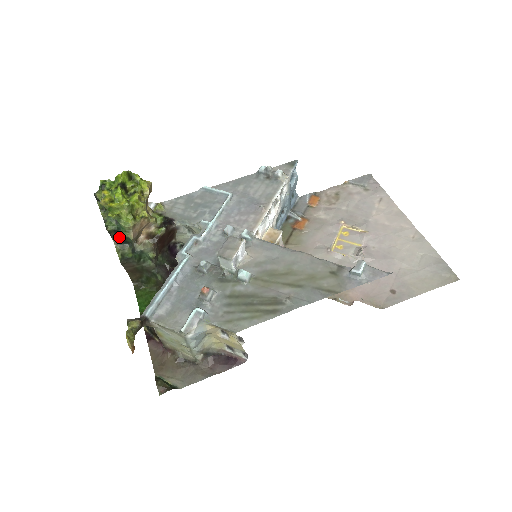
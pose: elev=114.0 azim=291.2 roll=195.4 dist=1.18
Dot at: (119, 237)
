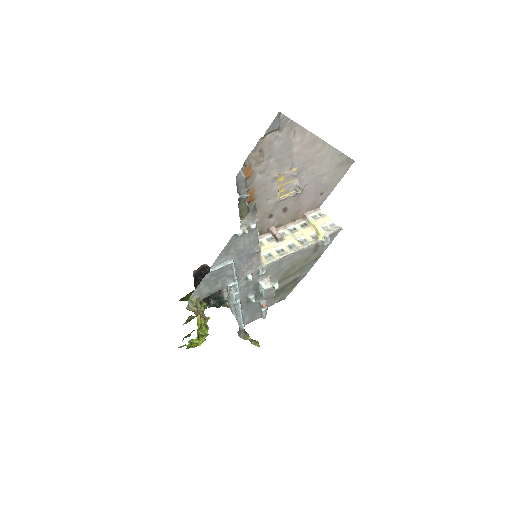
Dot at: occluded
